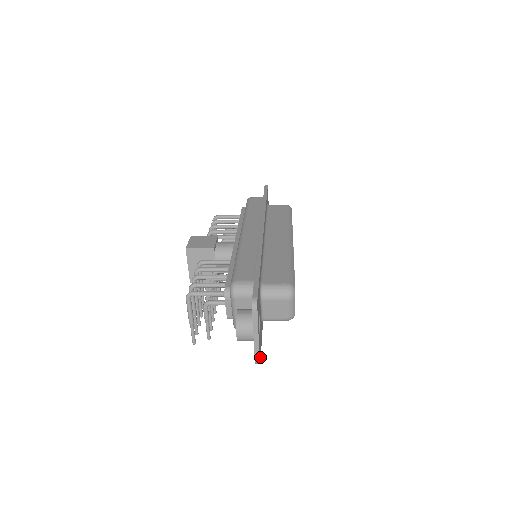
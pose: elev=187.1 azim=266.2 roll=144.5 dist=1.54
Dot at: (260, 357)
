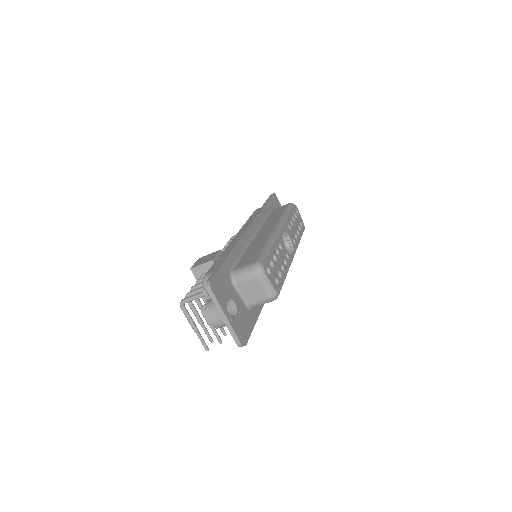
Dot at: (246, 340)
